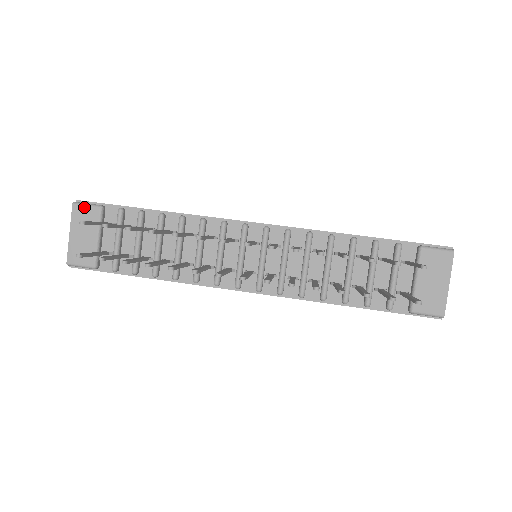
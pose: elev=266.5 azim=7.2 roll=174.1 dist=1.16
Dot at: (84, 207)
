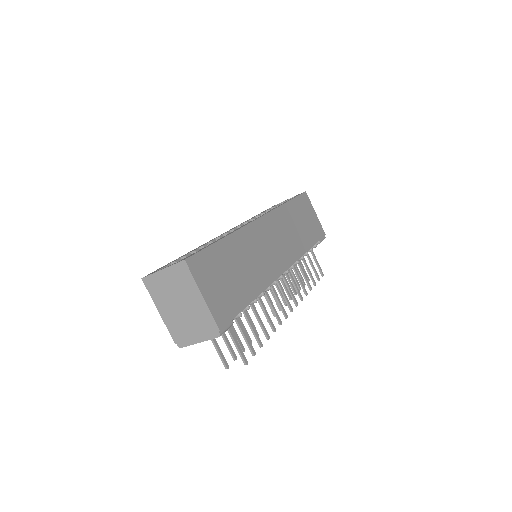
Dot at: occluded
